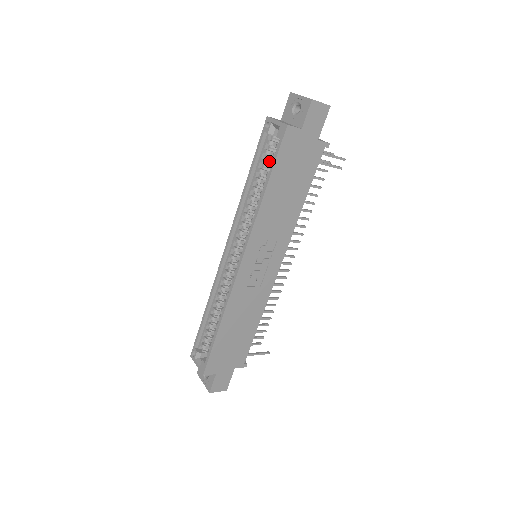
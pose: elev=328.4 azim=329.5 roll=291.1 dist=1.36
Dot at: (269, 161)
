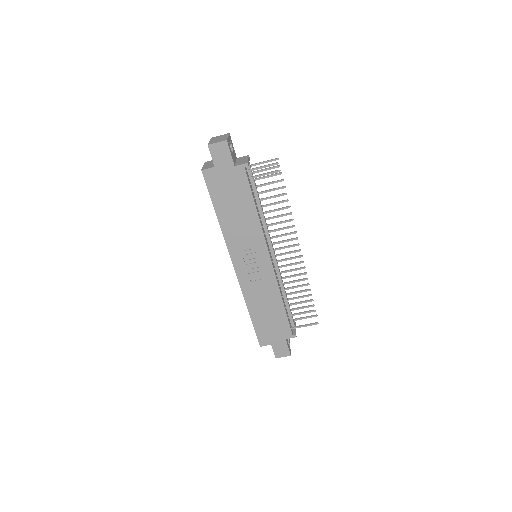
Dot at: occluded
